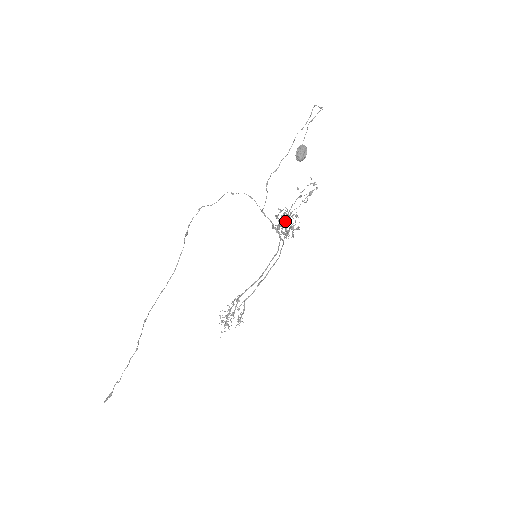
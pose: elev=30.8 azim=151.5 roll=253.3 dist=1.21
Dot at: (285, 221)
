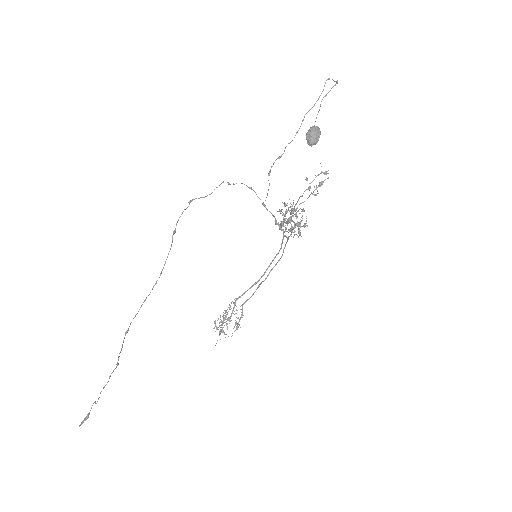
Dot at: (291, 217)
